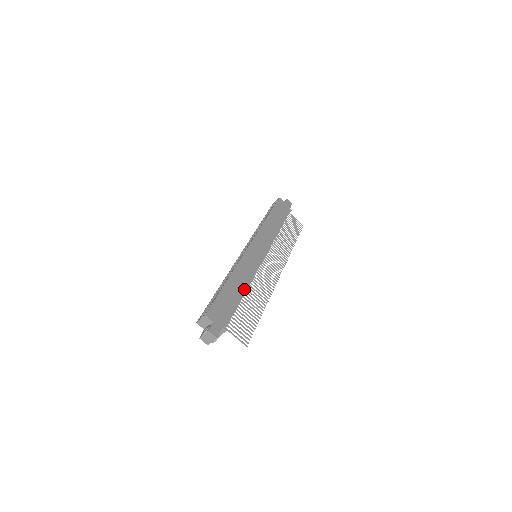
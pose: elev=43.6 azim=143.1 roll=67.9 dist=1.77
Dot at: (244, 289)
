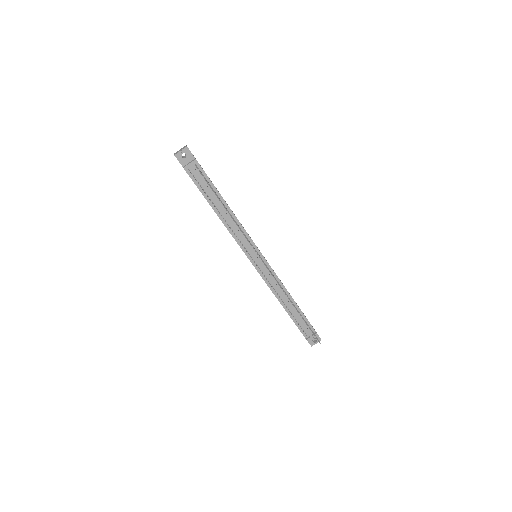
Dot at: (229, 207)
